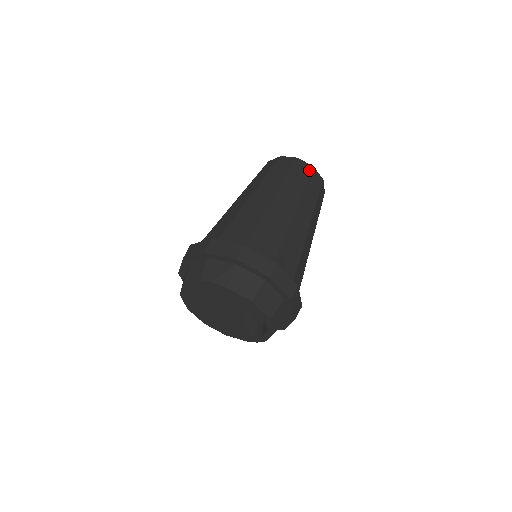
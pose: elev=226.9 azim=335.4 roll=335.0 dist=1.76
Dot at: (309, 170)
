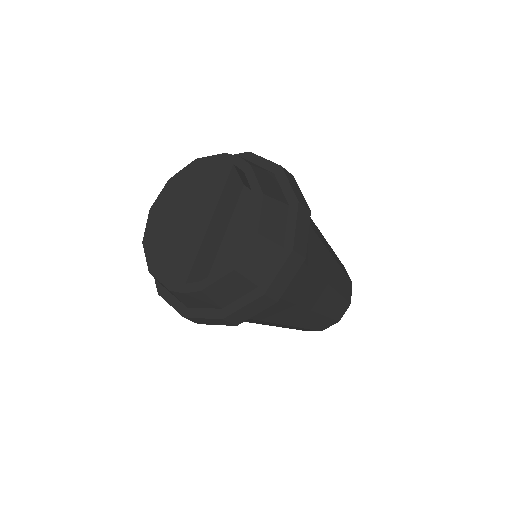
Dot at: occluded
